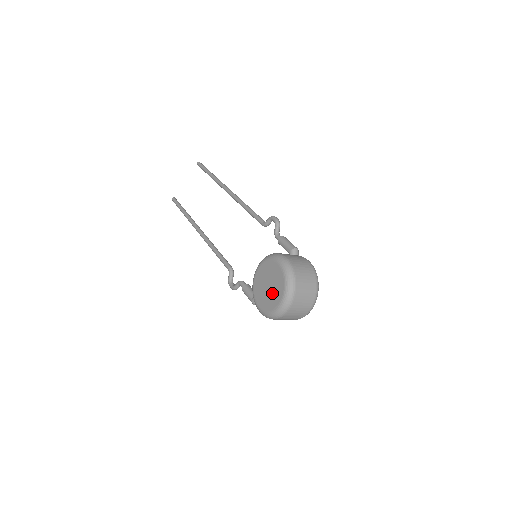
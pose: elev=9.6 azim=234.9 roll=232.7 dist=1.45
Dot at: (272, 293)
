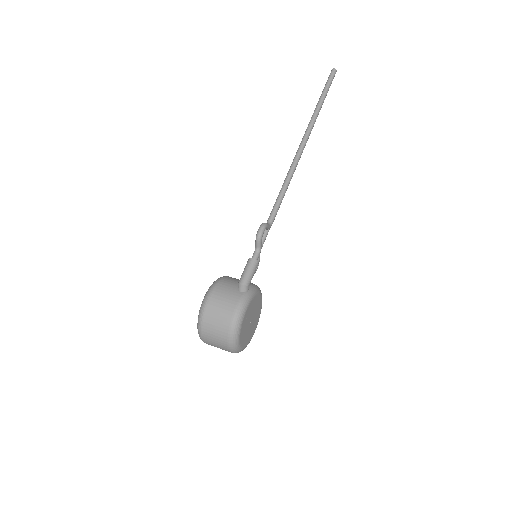
Dot at: occluded
